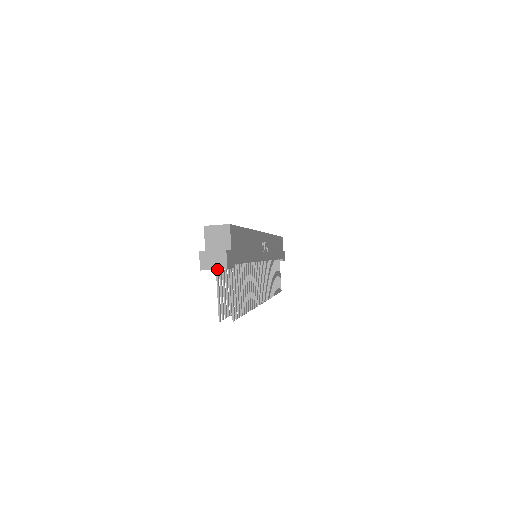
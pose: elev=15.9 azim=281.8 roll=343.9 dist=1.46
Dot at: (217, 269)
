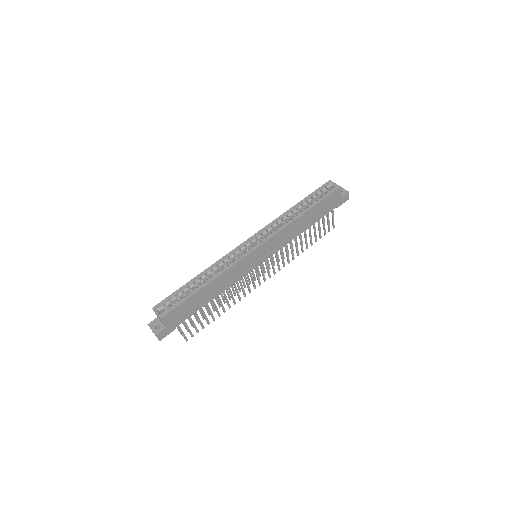
Dot at: occluded
